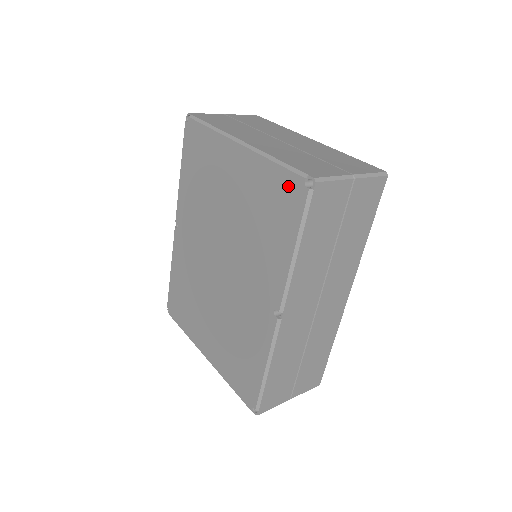
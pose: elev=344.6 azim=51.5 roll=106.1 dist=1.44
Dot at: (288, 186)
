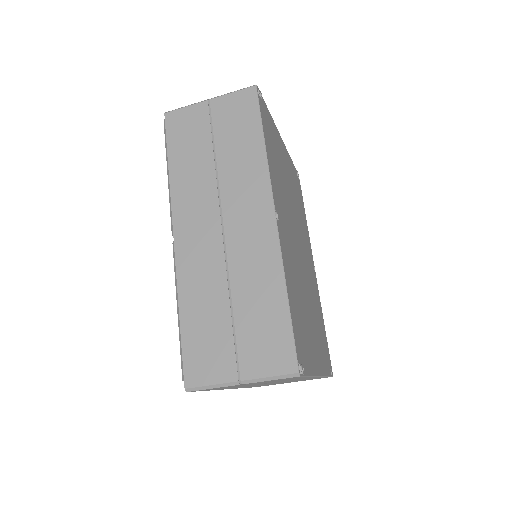
Dot at: occluded
